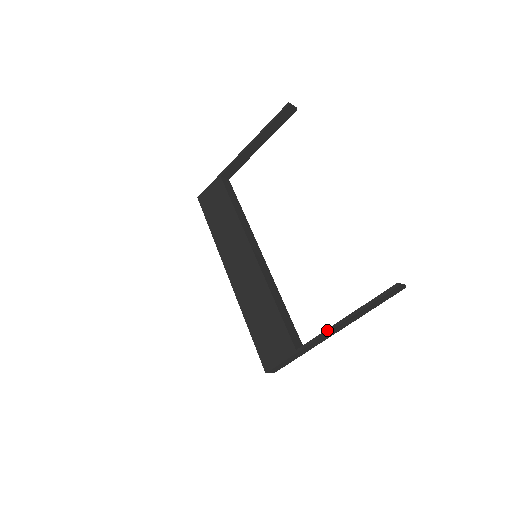
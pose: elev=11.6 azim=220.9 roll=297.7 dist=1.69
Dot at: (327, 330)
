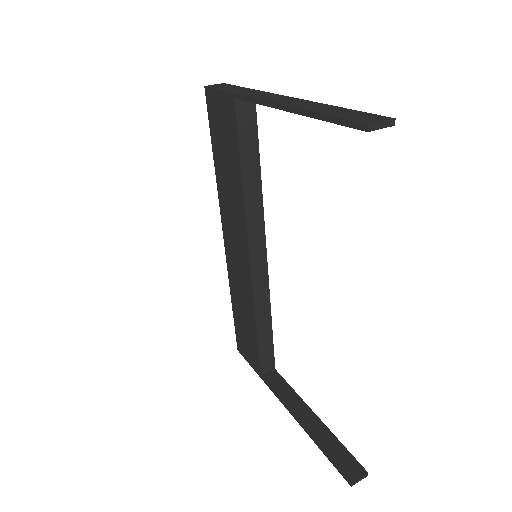
Dot at: (286, 407)
